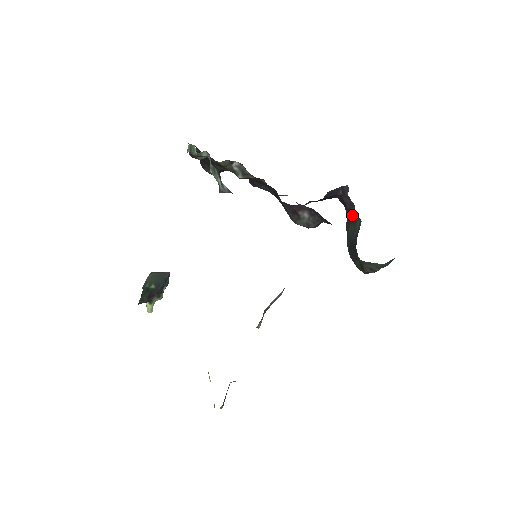
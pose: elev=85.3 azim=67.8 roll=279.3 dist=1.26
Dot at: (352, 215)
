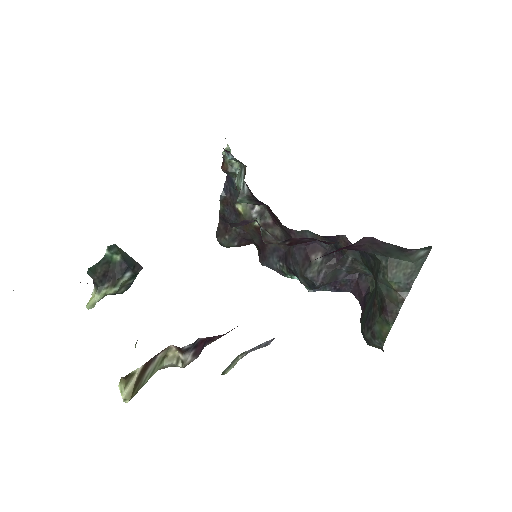
Dot at: (369, 294)
